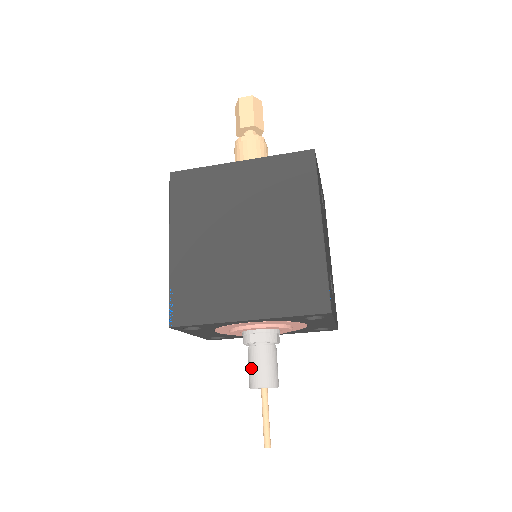
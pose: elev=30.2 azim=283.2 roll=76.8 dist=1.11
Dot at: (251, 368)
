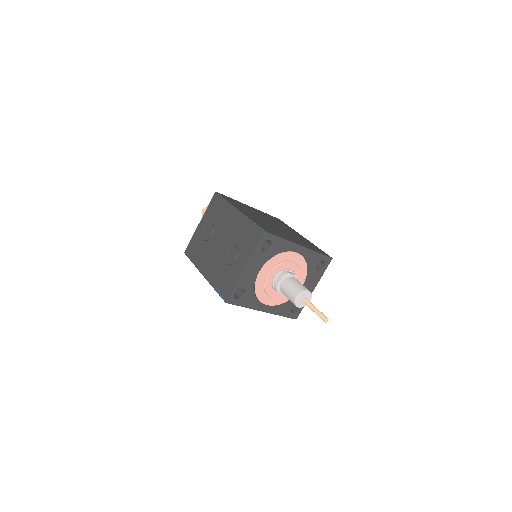
Dot at: (295, 284)
